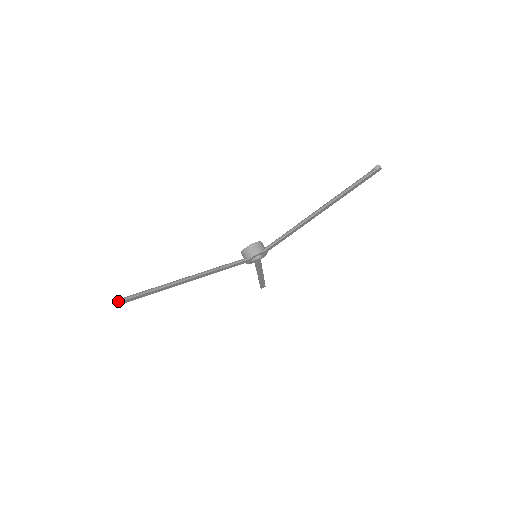
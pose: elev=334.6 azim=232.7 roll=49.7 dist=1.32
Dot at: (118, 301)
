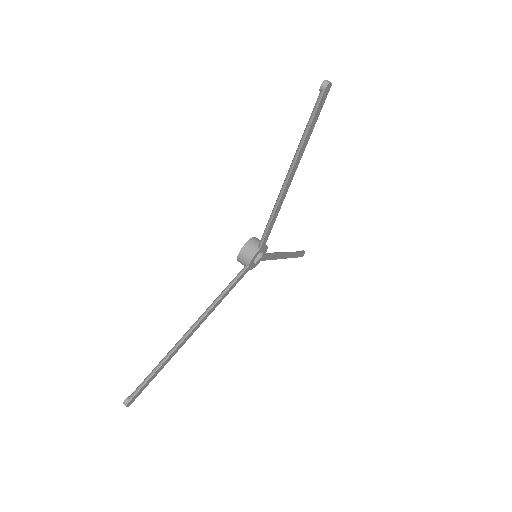
Dot at: (126, 403)
